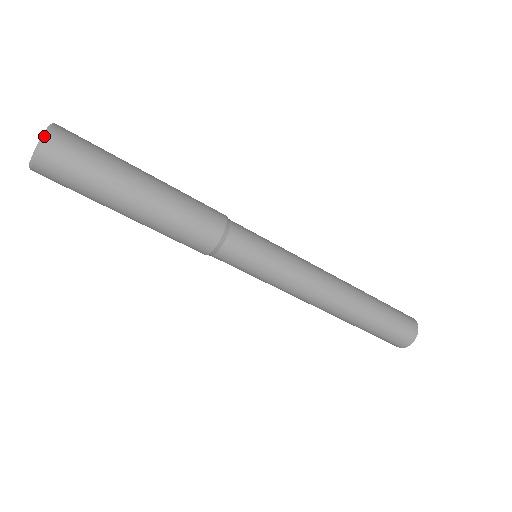
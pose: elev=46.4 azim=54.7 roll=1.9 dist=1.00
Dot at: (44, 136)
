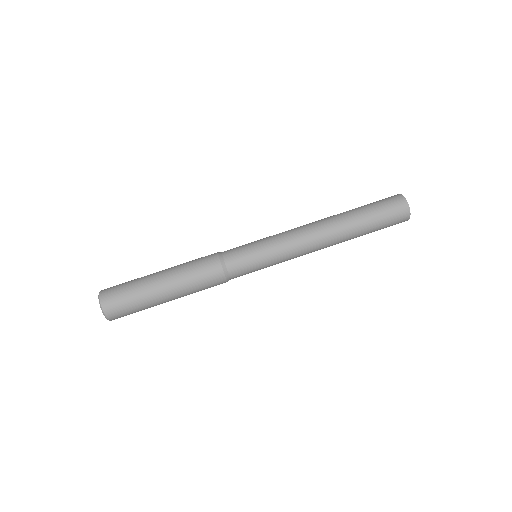
Dot at: (99, 301)
